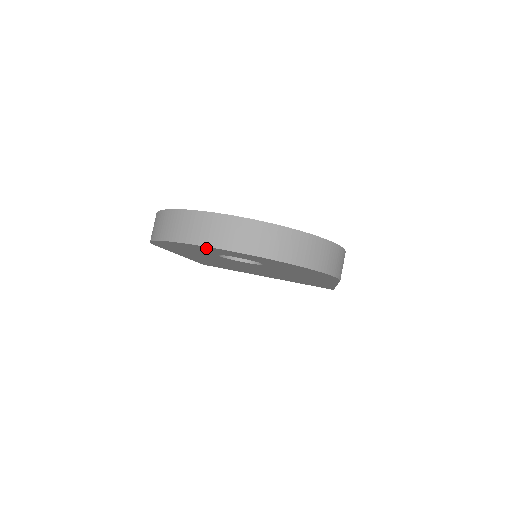
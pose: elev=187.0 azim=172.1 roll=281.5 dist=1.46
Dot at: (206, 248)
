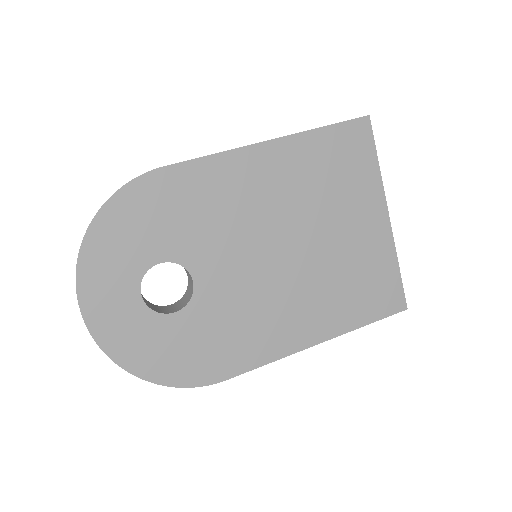
Dot at: occluded
